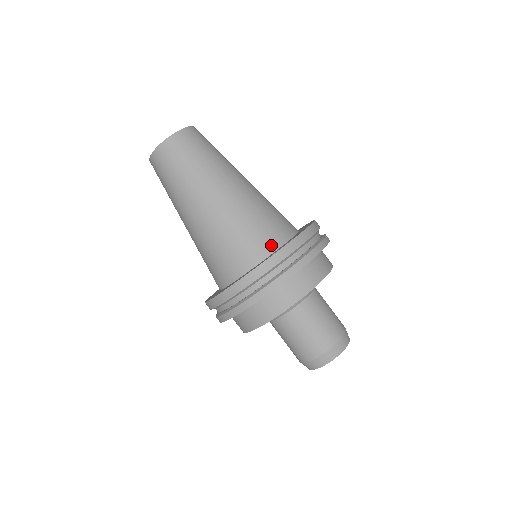
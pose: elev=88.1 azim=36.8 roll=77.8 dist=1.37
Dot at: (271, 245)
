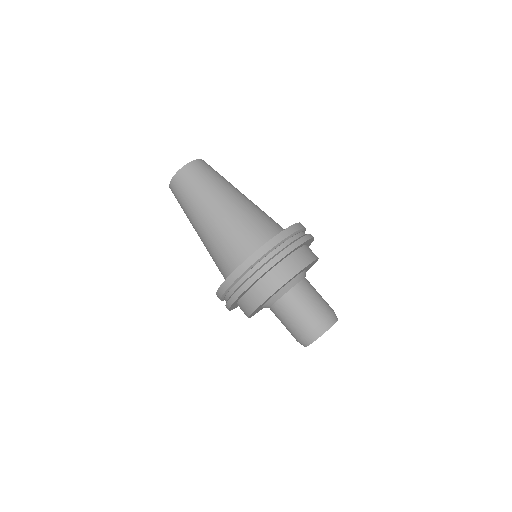
Dot at: occluded
